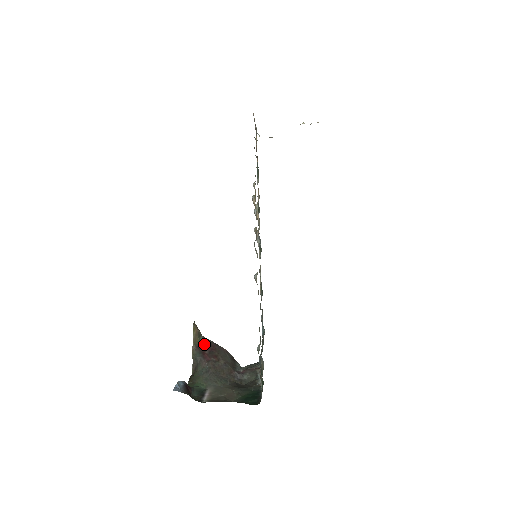
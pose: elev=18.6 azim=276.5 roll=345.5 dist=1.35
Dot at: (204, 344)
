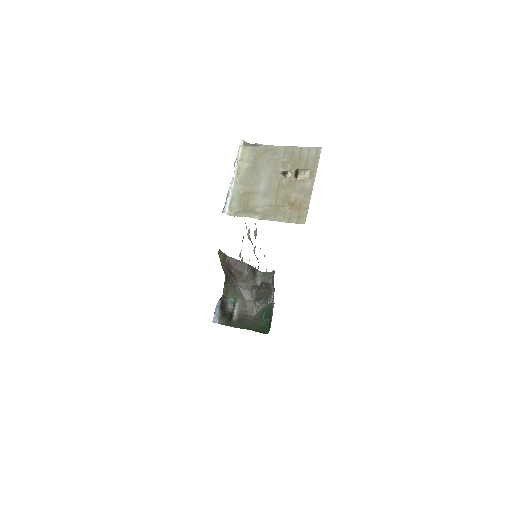
Dot at: (230, 264)
